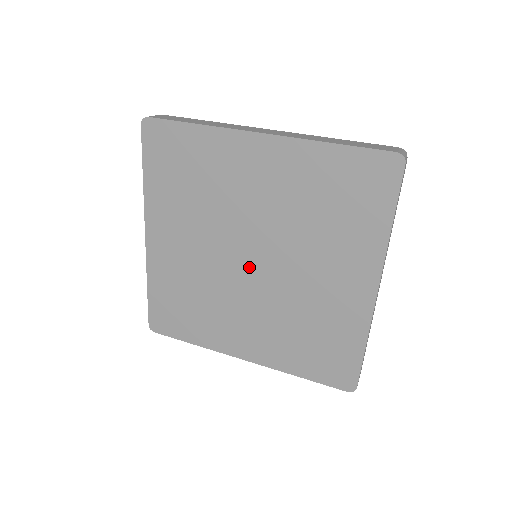
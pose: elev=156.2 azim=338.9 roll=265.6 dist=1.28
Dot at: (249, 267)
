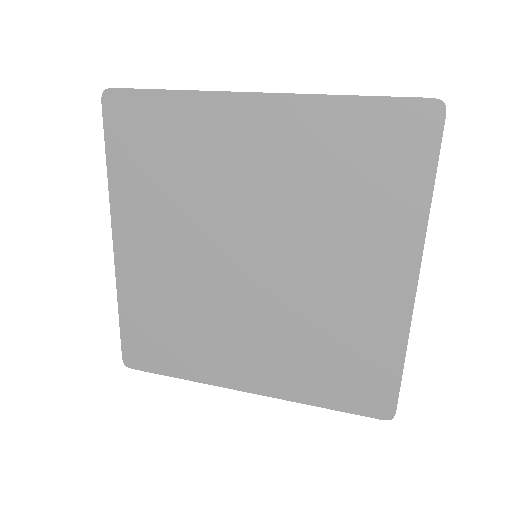
Dot at: (249, 270)
